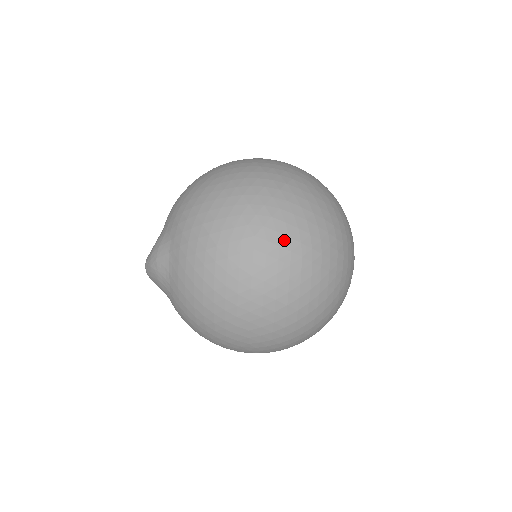
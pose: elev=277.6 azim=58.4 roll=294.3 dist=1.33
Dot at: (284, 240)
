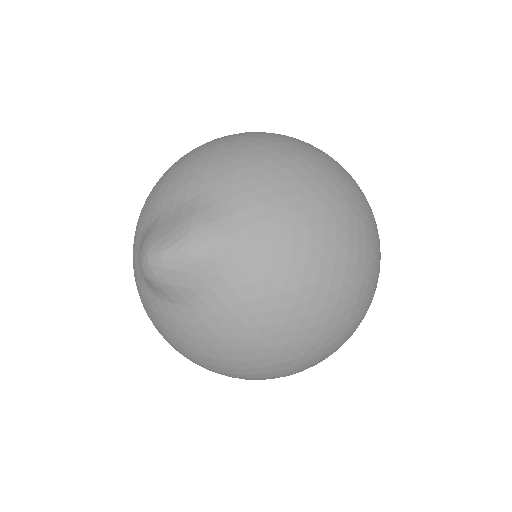
Dot at: (372, 226)
